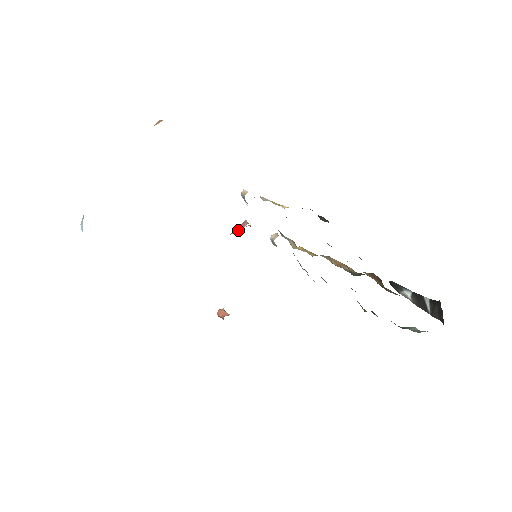
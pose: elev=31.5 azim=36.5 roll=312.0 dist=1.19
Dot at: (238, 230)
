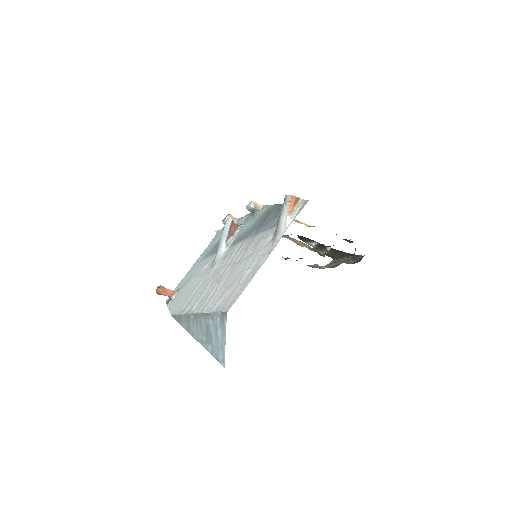
Dot at: (232, 233)
